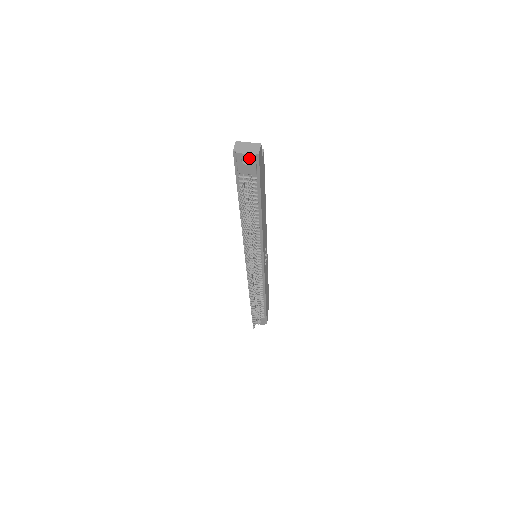
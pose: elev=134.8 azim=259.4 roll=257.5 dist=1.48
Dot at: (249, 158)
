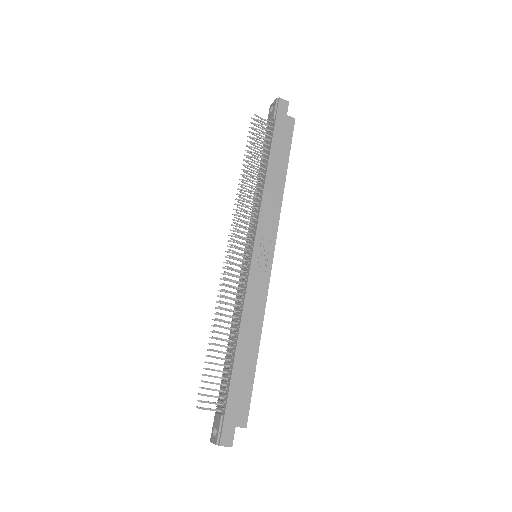
Dot at: (274, 104)
